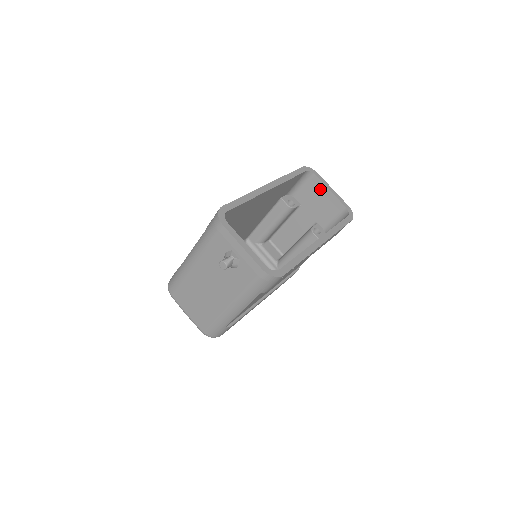
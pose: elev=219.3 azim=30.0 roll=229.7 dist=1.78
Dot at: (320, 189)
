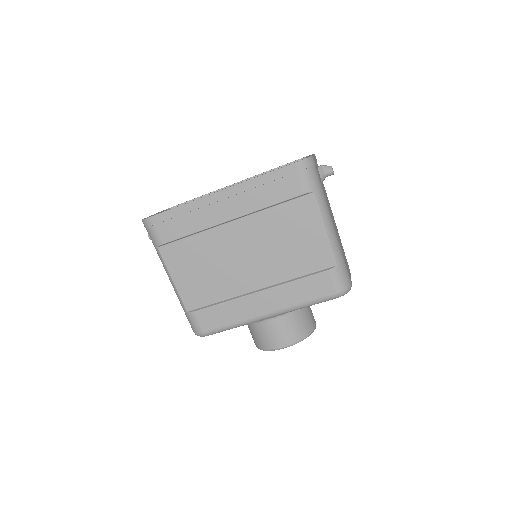
Dot at: occluded
